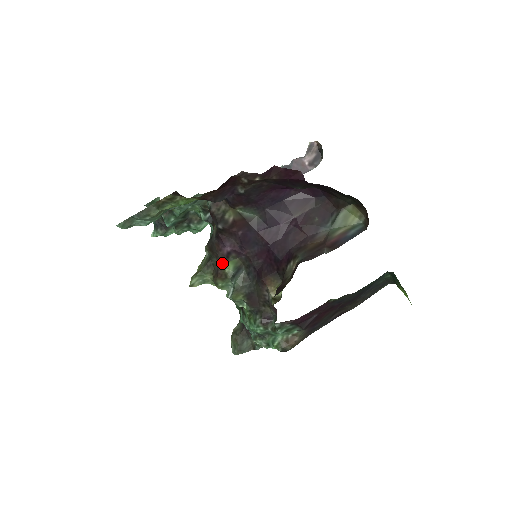
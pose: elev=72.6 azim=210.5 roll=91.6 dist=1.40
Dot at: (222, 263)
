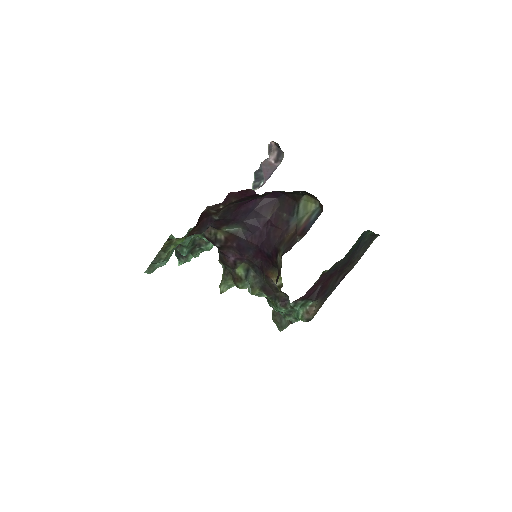
Dot at: (234, 270)
